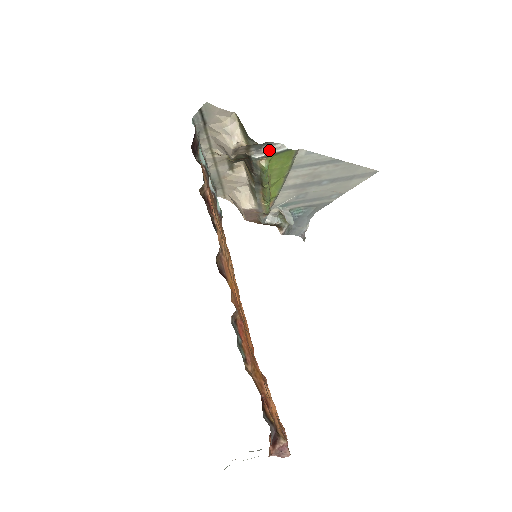
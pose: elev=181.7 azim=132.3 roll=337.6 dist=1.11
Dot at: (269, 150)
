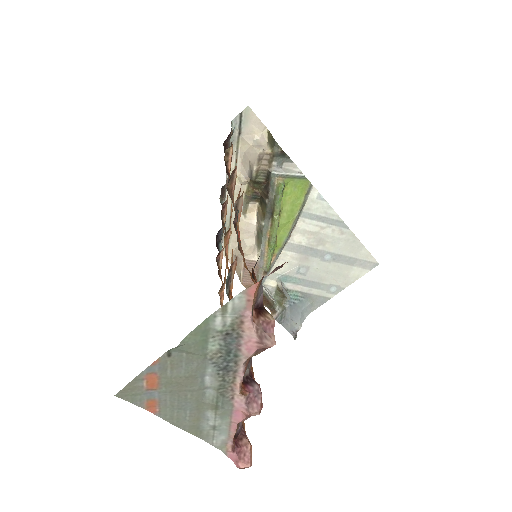
Dot at: (288, 171)
